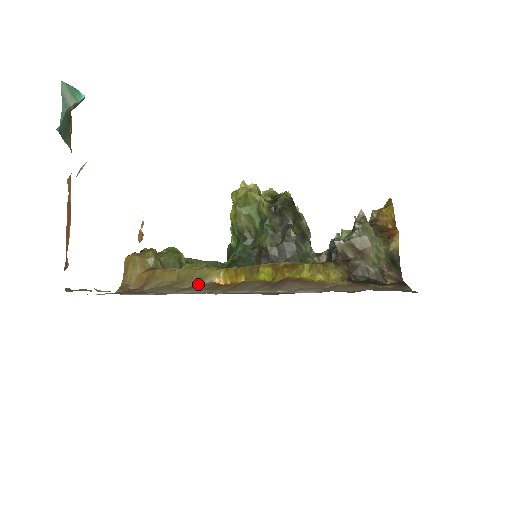
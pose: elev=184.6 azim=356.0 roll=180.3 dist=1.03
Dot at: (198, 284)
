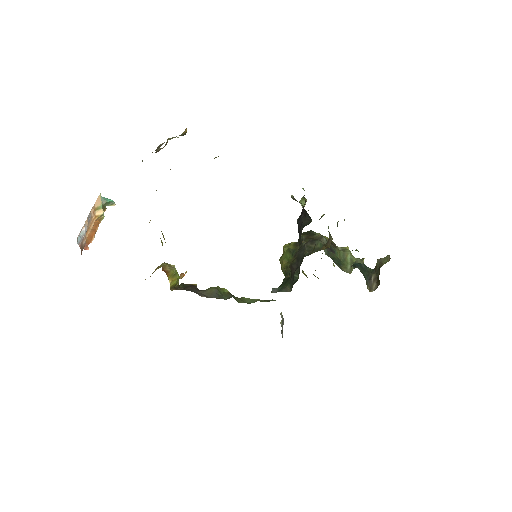
Dot at: occluded
